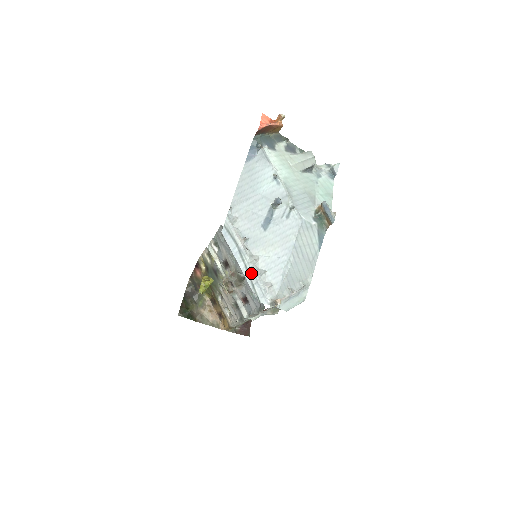
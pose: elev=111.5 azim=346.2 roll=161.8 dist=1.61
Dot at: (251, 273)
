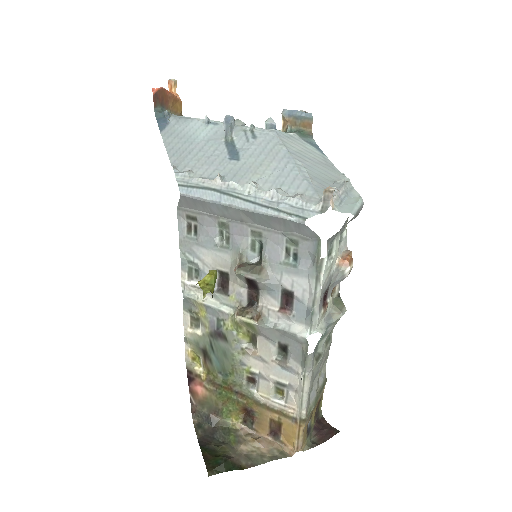
Dot at: (260, 201)
